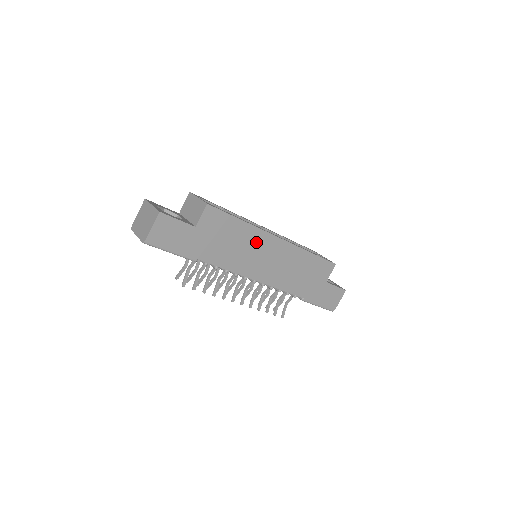
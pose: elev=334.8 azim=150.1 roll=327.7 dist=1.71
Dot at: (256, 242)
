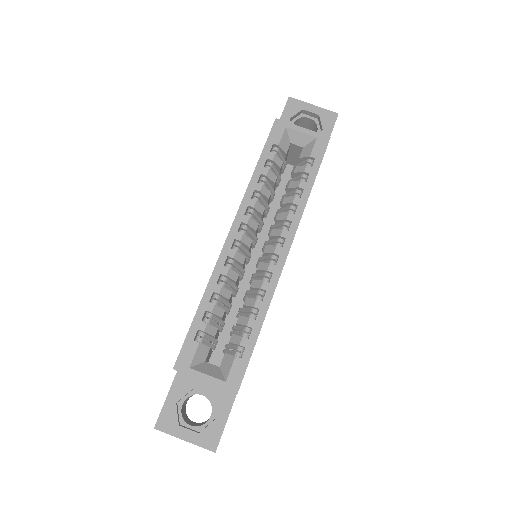
Dot at: occluded
